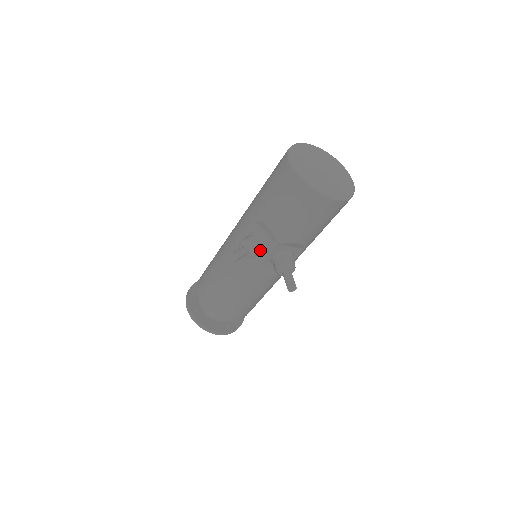
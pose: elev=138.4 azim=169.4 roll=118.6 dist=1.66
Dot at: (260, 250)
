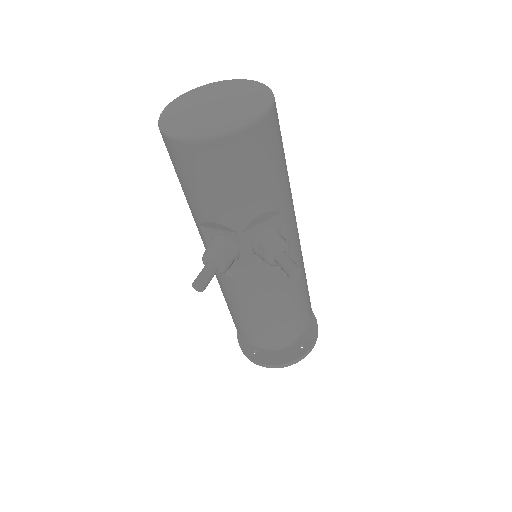
Dot at: (230, 254)
